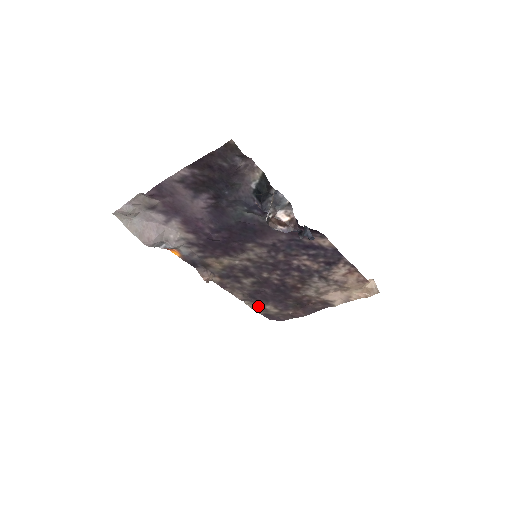
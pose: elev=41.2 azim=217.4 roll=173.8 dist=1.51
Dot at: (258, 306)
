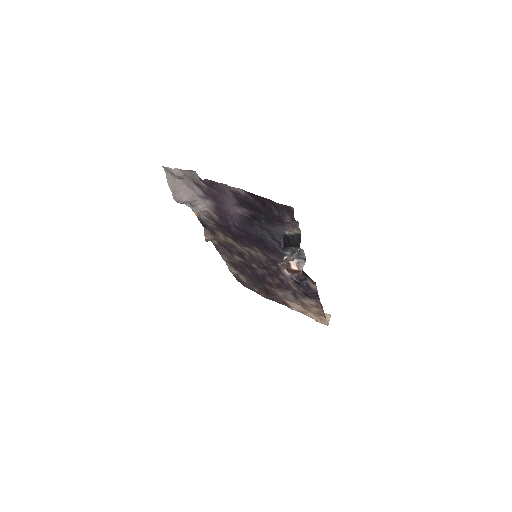
Dot at: (234, 271)
